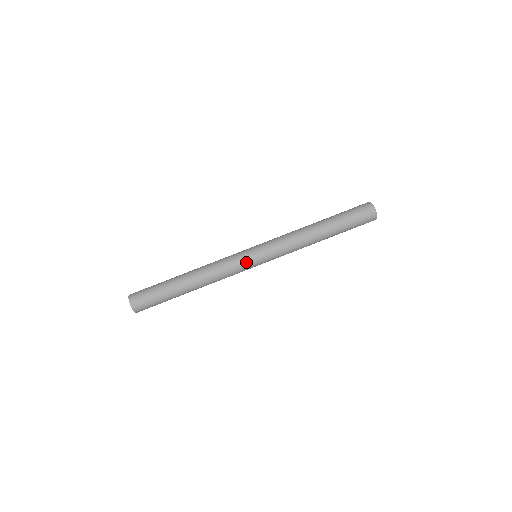
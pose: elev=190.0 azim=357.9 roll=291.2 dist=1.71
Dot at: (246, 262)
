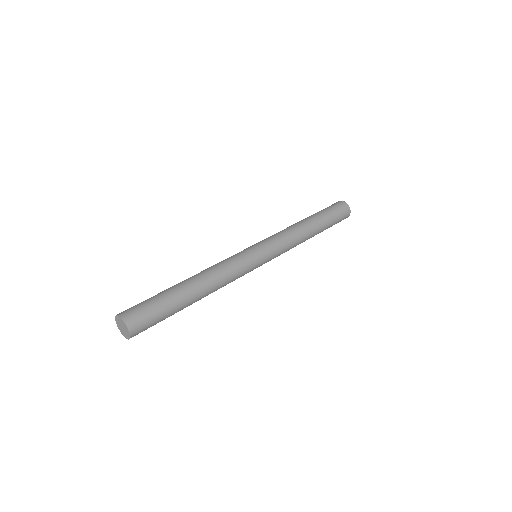
Dot at: (252, 259)
